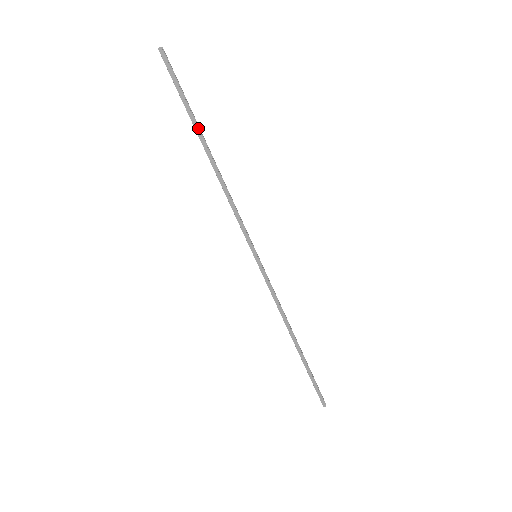
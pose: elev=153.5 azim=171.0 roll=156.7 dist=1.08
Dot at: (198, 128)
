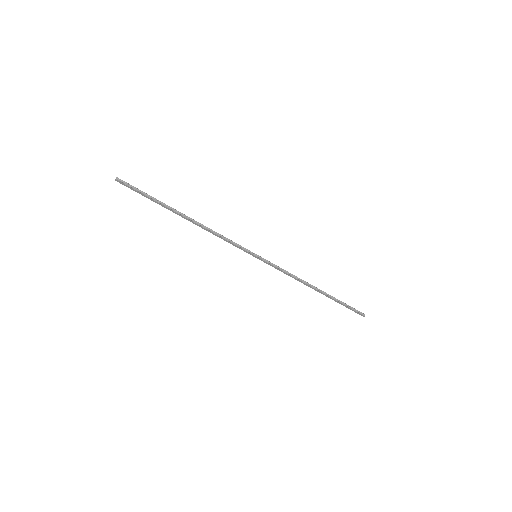
Dot at: (169, 208)
